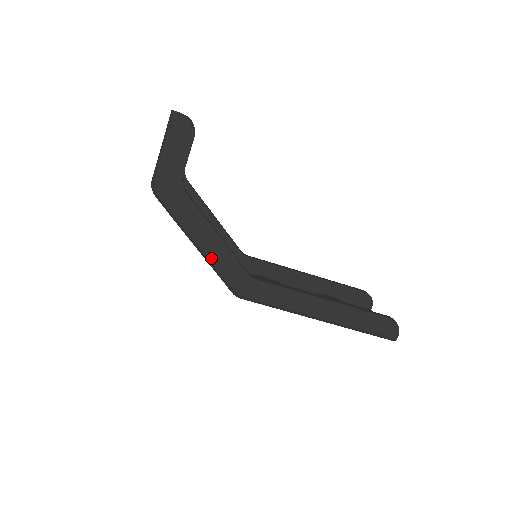
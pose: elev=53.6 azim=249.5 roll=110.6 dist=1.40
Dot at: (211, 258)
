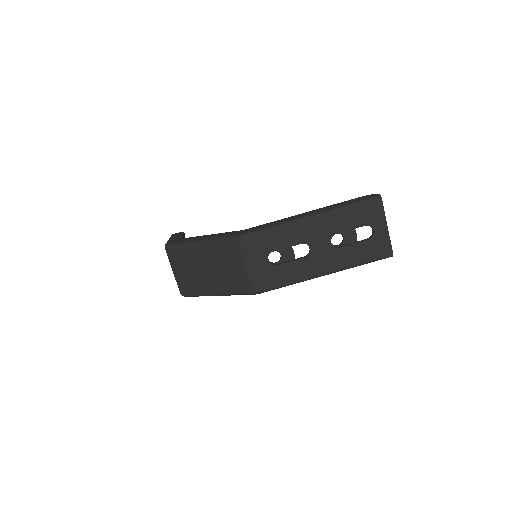
Dot at: (211, 238)
